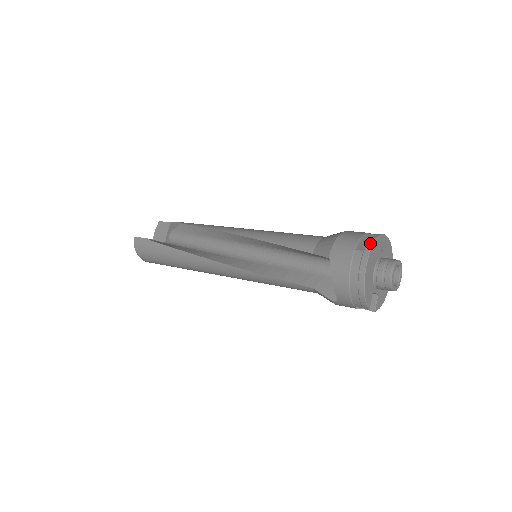
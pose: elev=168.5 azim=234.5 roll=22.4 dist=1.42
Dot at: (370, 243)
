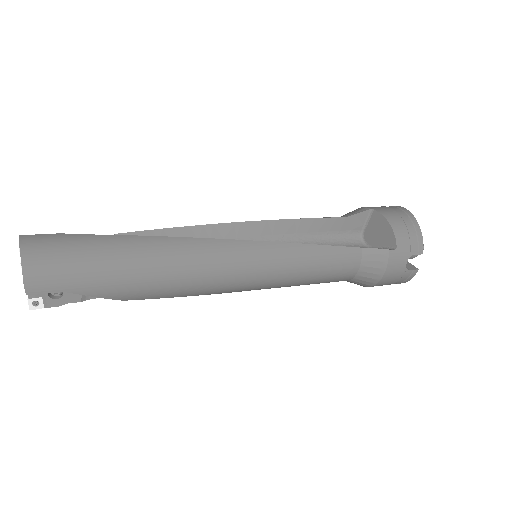
Dot at: occluded
